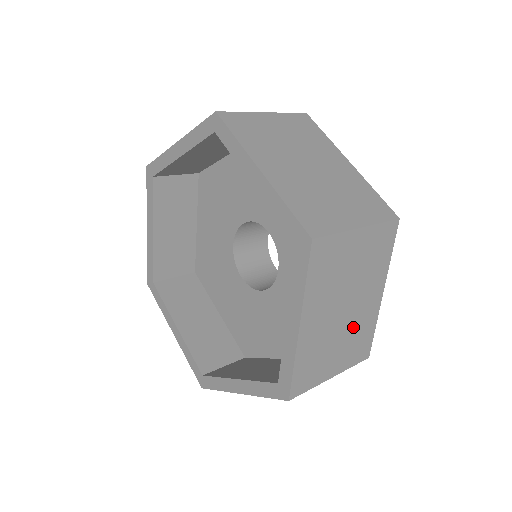
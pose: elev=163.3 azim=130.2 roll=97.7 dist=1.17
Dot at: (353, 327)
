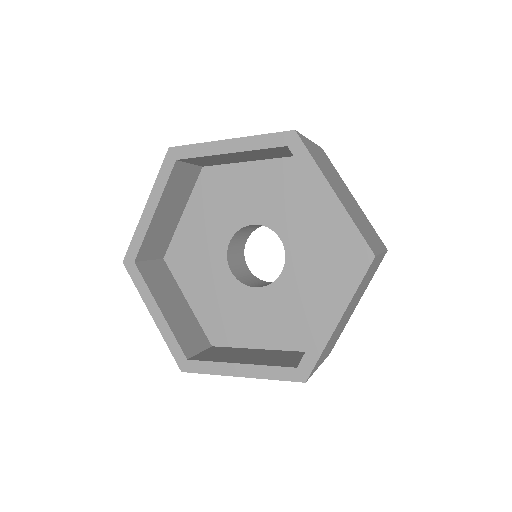
Dot at: (360, 215)
